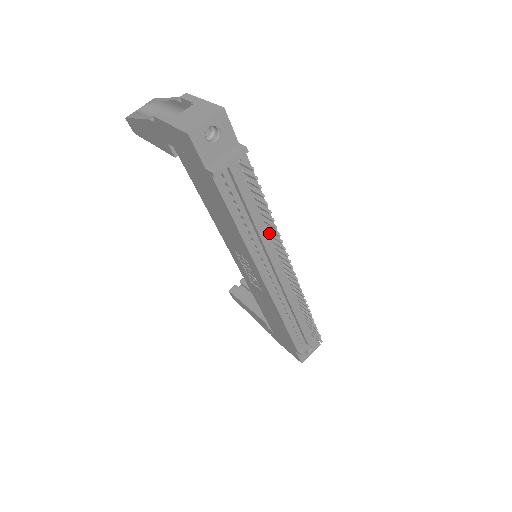
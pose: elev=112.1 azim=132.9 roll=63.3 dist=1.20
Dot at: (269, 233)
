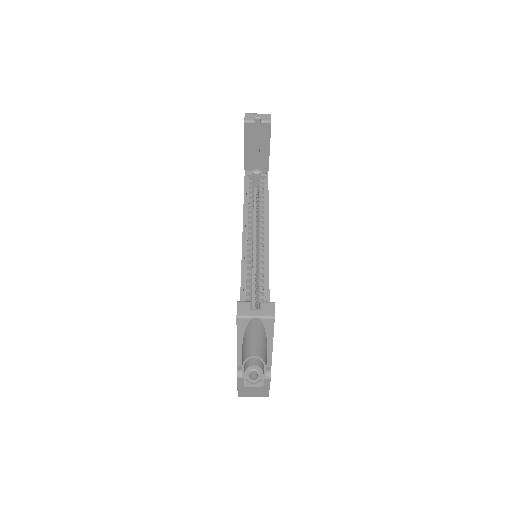
Dot at: occluded
